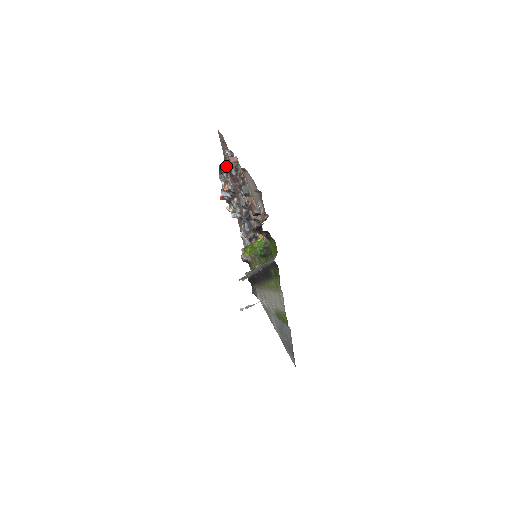
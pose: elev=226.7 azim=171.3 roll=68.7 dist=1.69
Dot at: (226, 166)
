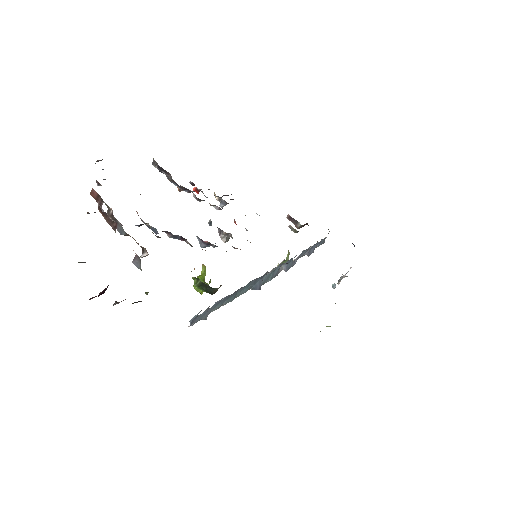
Dot at: (156, 163)
